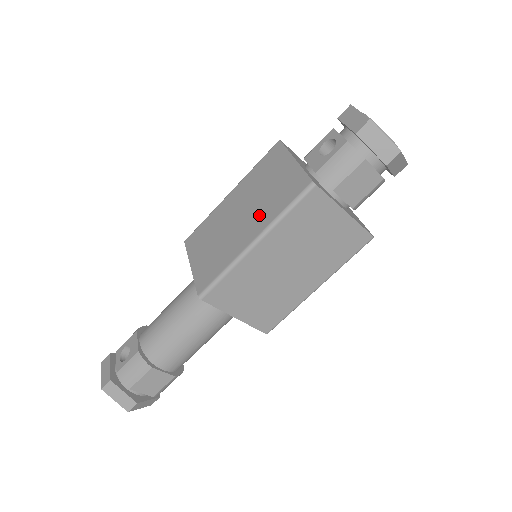
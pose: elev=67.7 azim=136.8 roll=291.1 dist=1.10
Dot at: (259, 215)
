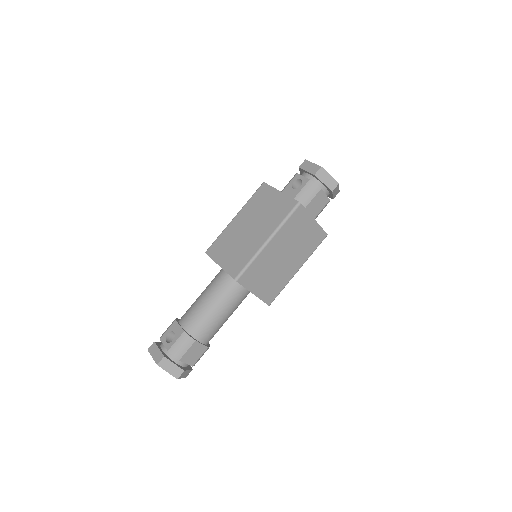
Dot at: (266, 225)
